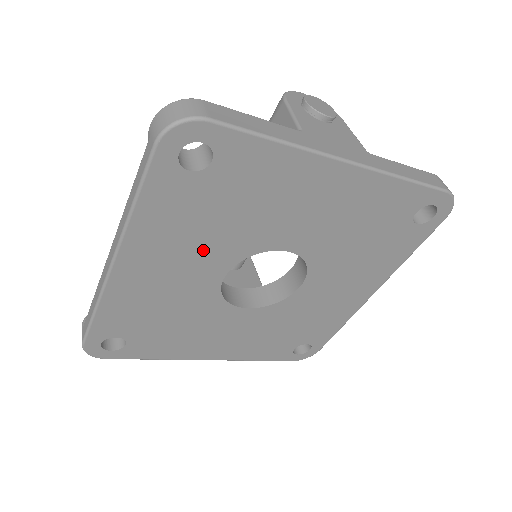
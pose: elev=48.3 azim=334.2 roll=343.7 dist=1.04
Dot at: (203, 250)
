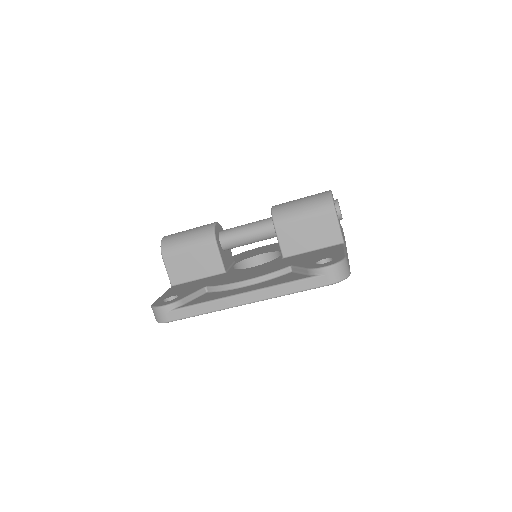
Dot at: occluded
